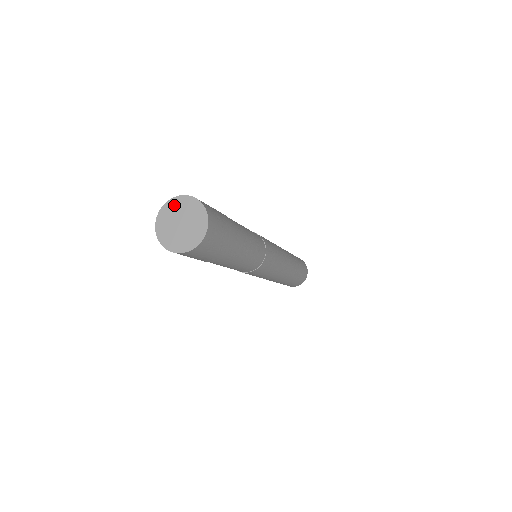
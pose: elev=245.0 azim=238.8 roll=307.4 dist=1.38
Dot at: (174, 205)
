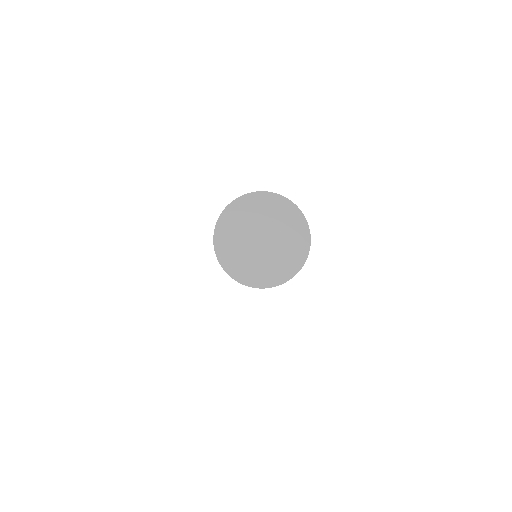
Dot at: (264, 204)
